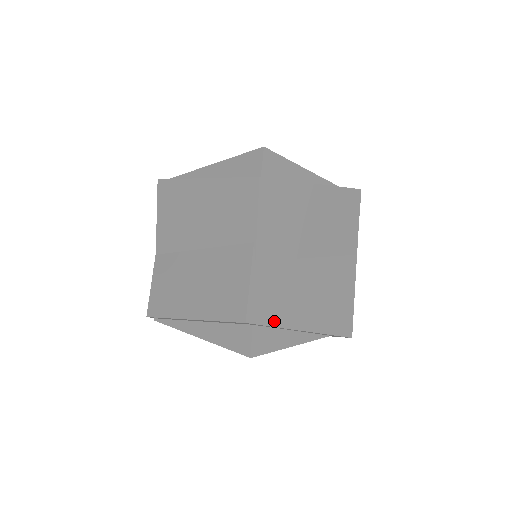
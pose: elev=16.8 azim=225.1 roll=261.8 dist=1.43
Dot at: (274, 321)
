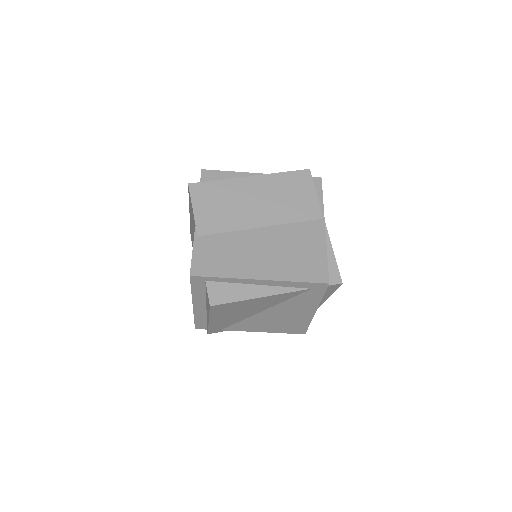
Dot at: (221, 274)
